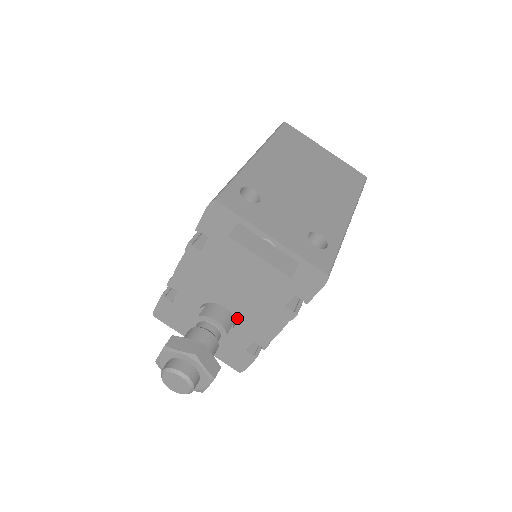
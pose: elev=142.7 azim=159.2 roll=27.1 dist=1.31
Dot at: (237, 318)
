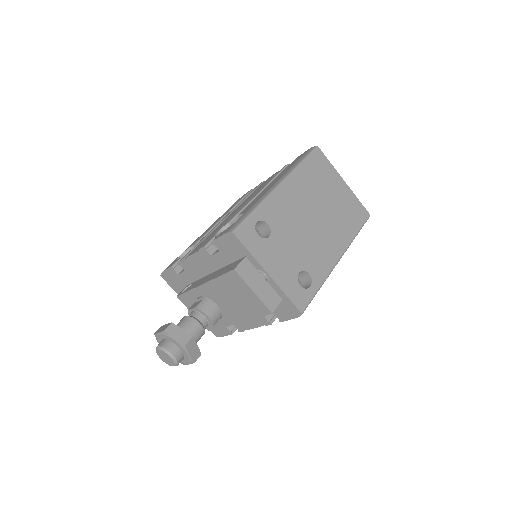
Dot at: (224, 315)
